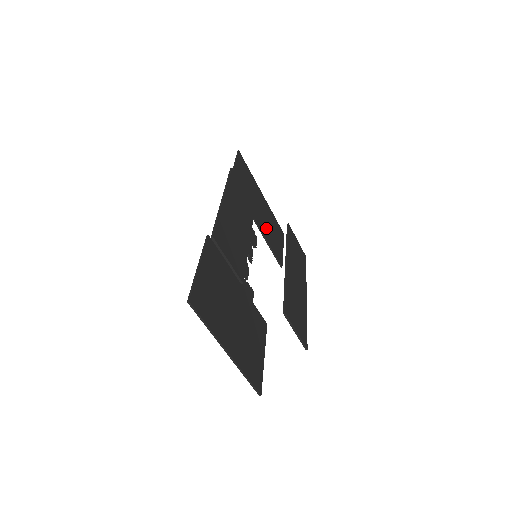
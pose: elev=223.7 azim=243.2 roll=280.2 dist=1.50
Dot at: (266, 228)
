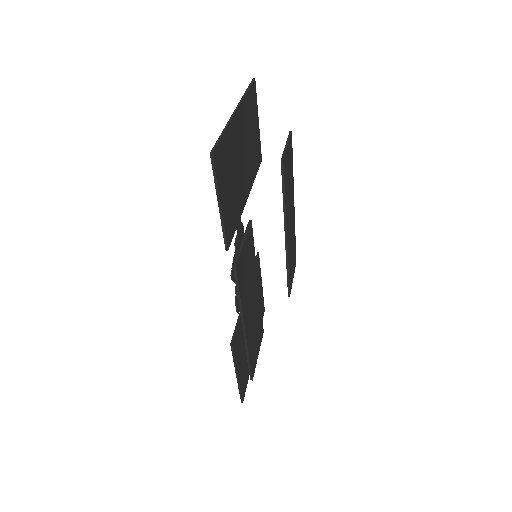
Dot at: (249, 165)
